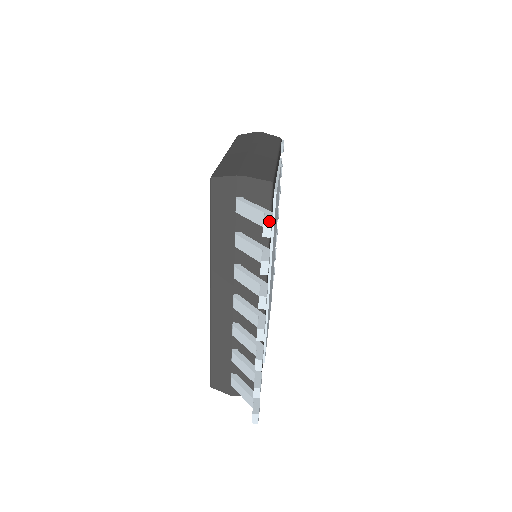
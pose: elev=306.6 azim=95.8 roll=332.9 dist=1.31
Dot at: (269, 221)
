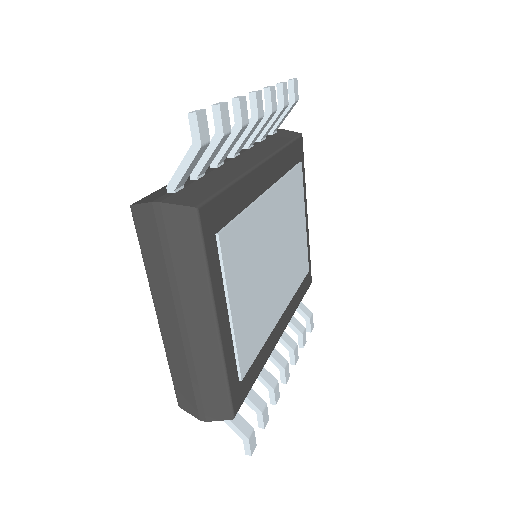
Dot at: (296, 80)
